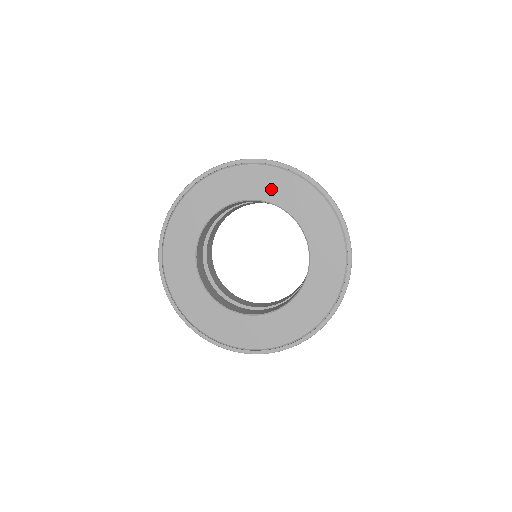
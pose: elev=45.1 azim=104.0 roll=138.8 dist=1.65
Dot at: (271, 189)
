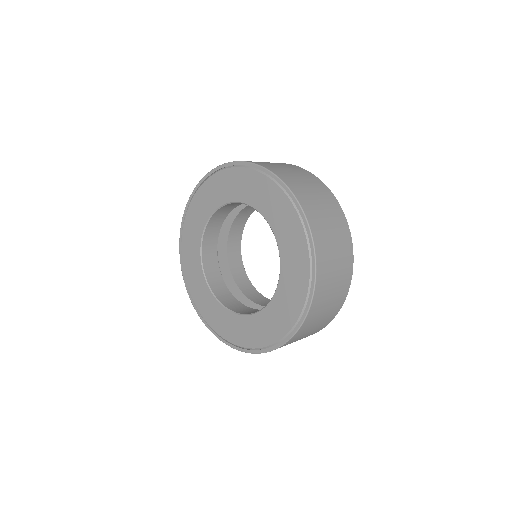
Dot at: (222, 192)
